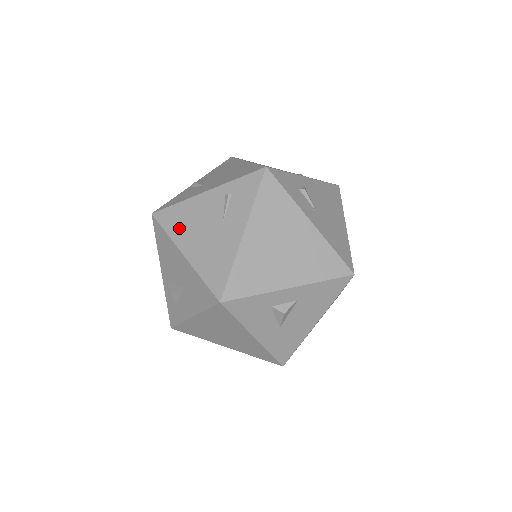
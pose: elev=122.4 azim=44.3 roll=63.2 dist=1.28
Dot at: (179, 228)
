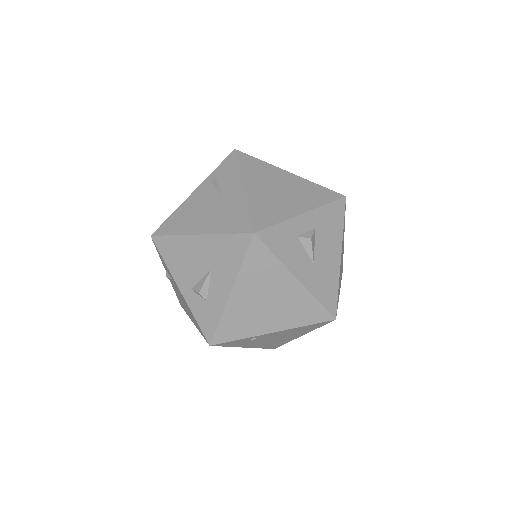
Dot at: (183, 224)
